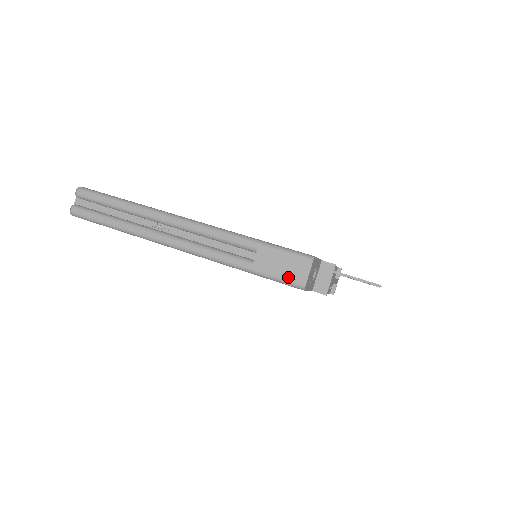
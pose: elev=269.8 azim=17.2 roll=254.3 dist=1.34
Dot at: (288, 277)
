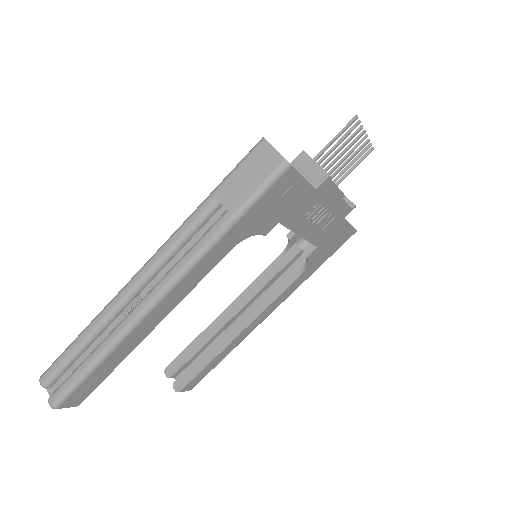
Dot at: (264, 176)
